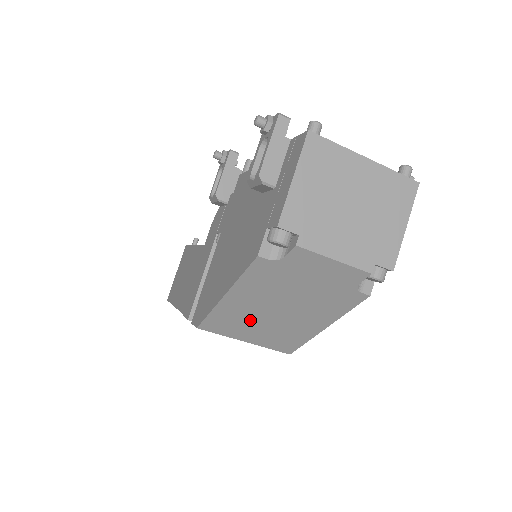
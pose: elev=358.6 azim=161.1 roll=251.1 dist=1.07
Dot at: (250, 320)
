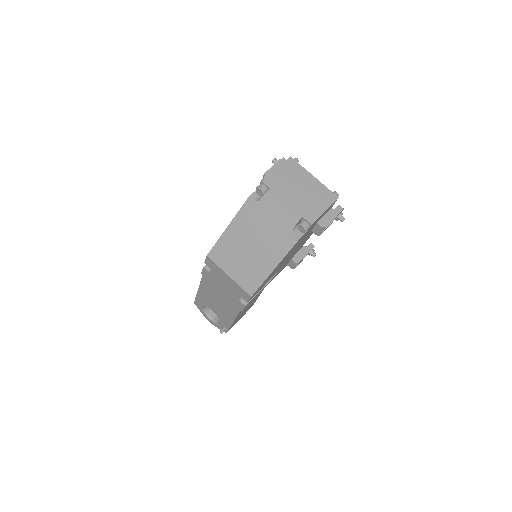
Dot at: (236, 253)
